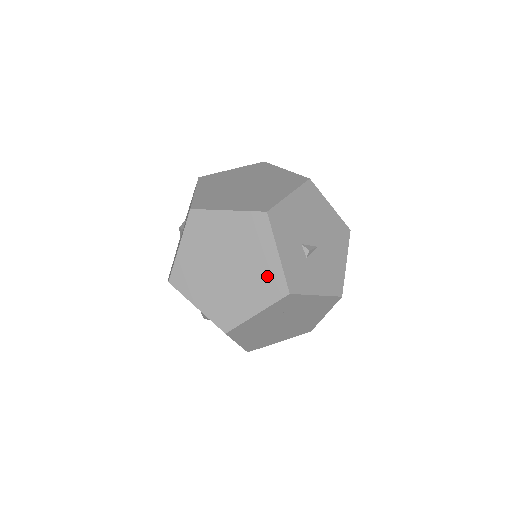
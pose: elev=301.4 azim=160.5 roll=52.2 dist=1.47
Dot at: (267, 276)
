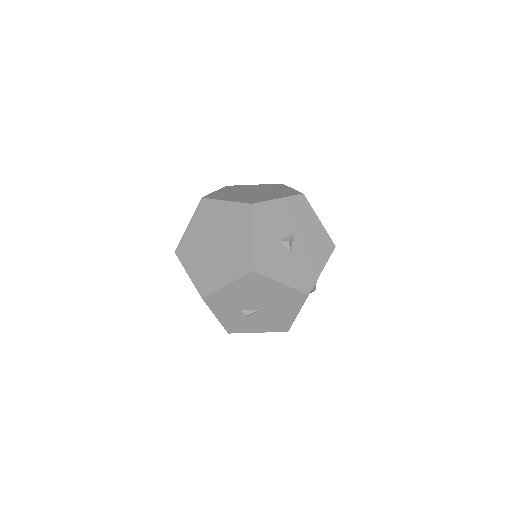
Dot at: occluded
